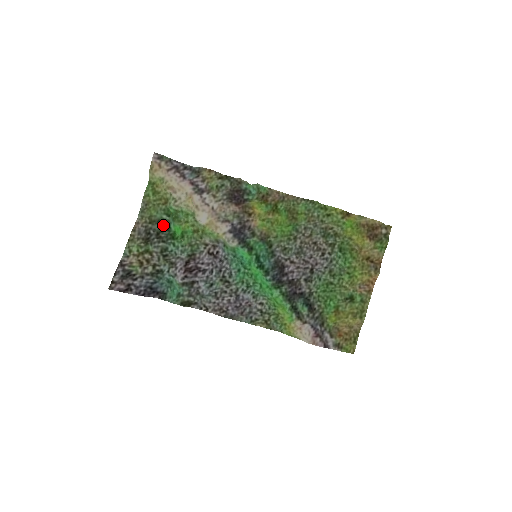
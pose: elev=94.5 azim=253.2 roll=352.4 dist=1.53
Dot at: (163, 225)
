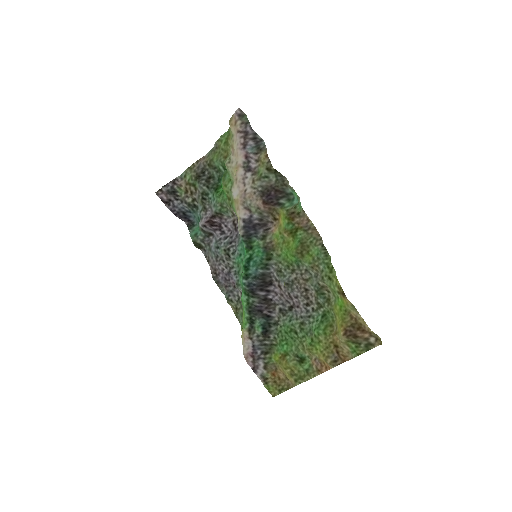
Dot at: (218, 173)
